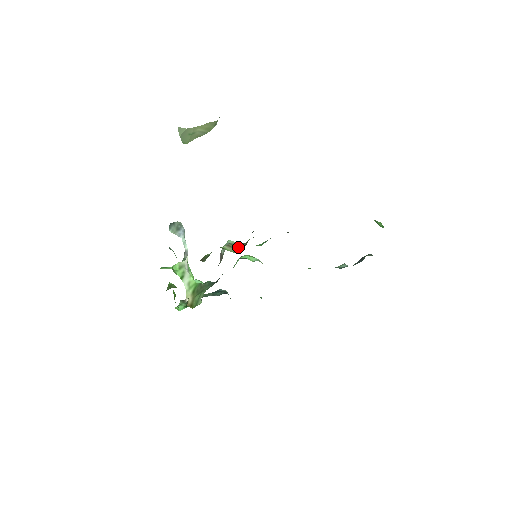
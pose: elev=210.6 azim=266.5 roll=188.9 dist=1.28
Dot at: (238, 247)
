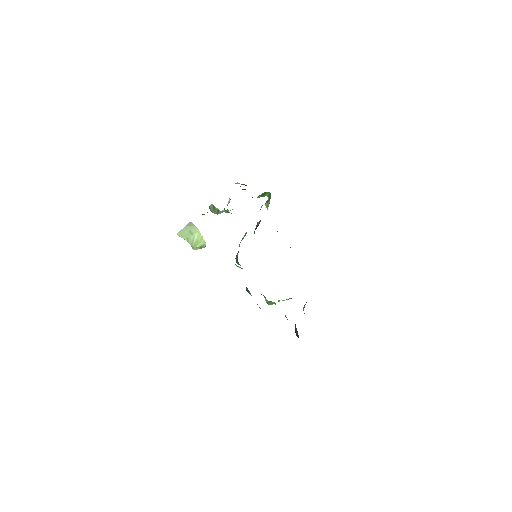
Dot at: occluded
